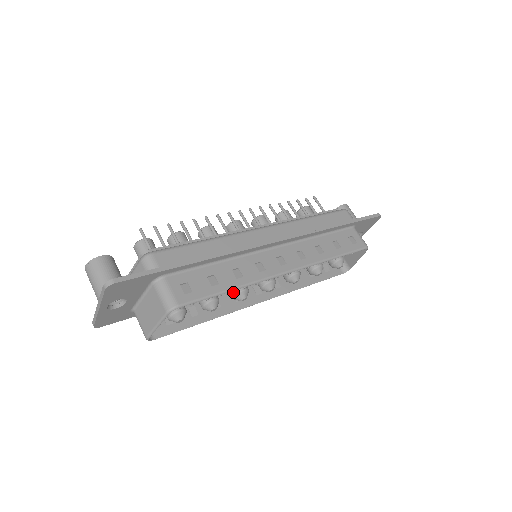
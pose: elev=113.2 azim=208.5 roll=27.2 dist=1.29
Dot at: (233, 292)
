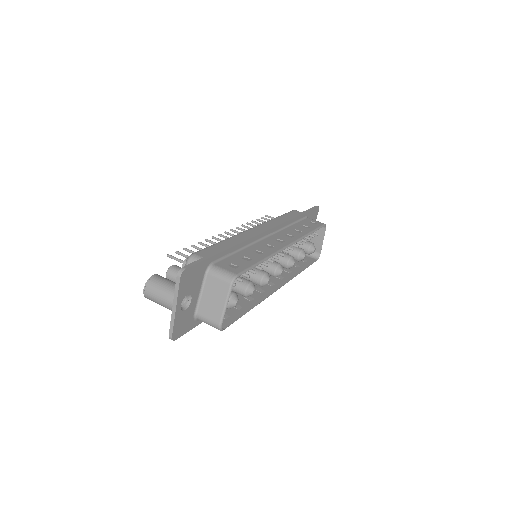
Dot at: (258, 278)
